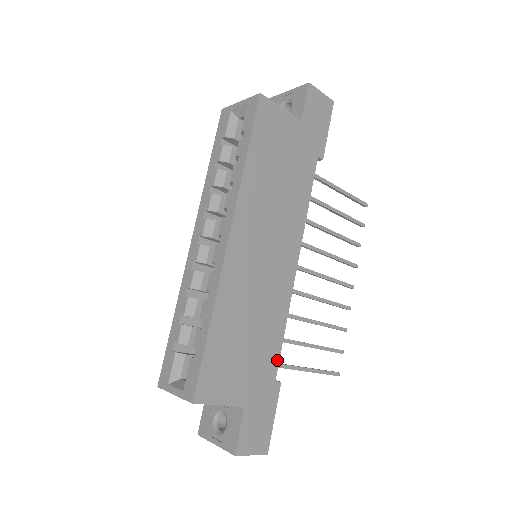
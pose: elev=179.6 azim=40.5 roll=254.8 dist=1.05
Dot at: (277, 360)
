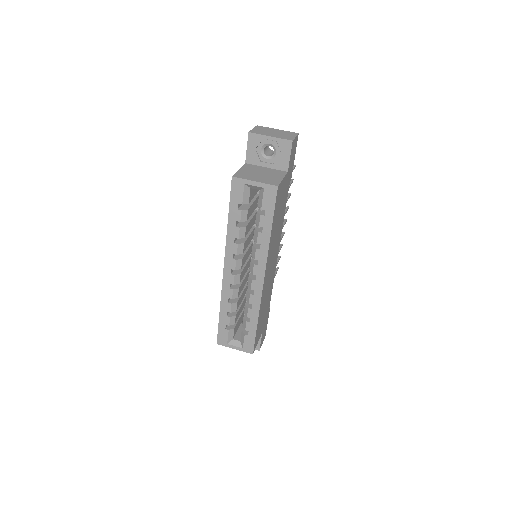
Dot at: occluded
